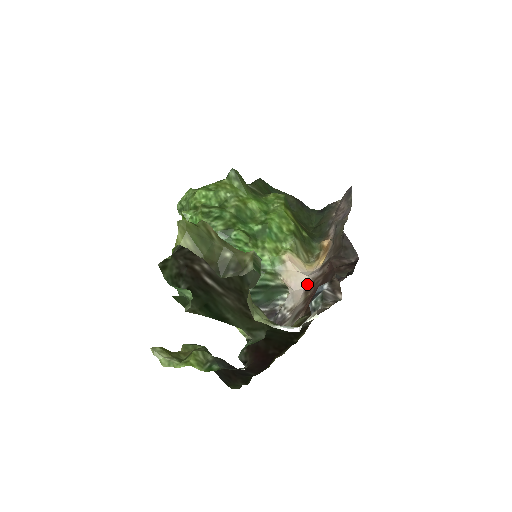
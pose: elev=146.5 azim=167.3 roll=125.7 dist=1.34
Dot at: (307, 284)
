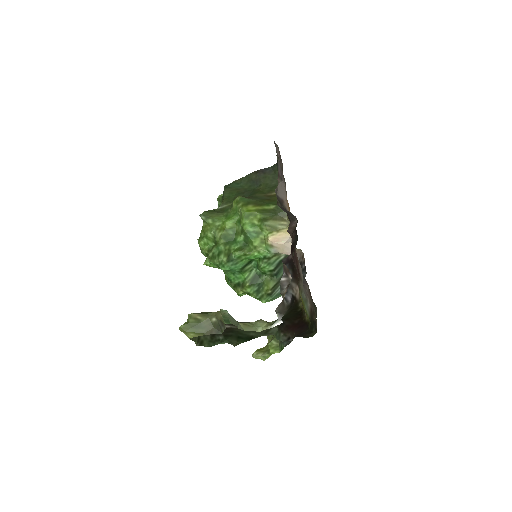
Dot at: occluded
